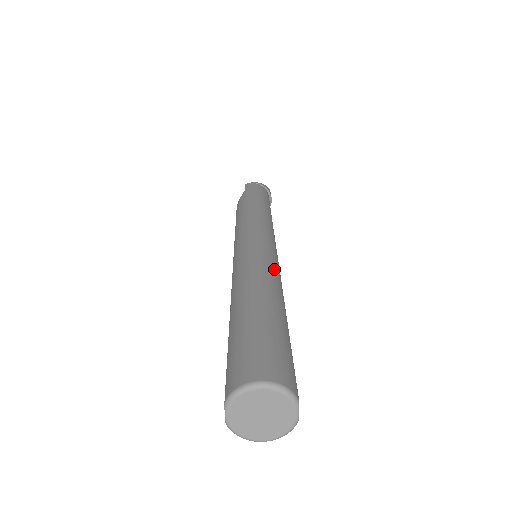
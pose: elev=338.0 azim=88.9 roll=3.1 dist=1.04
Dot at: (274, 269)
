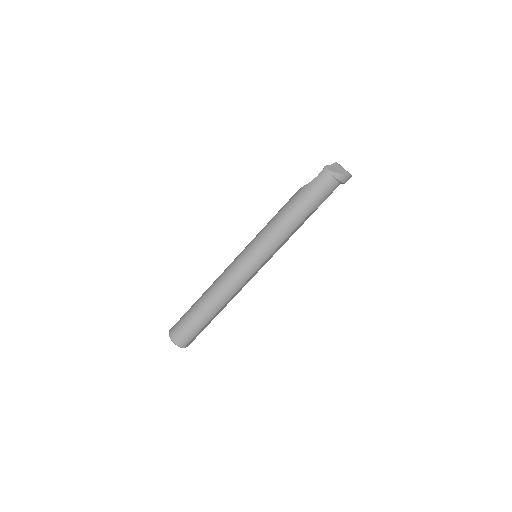
Dot at: (234, 288)
